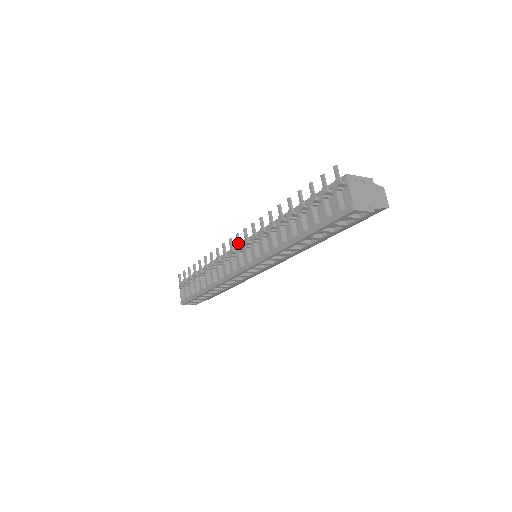
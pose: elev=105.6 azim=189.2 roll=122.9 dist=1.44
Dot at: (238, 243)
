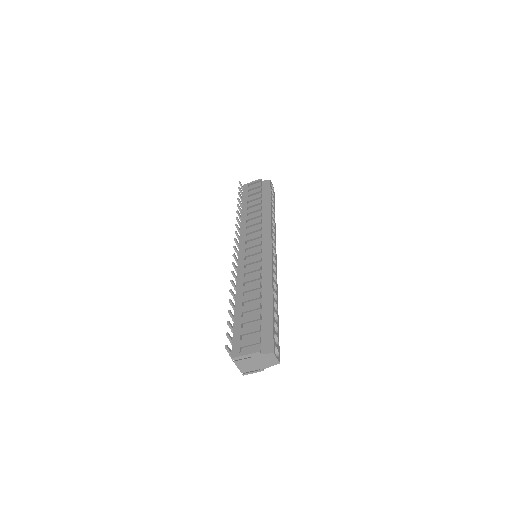
Dot at: occluded
